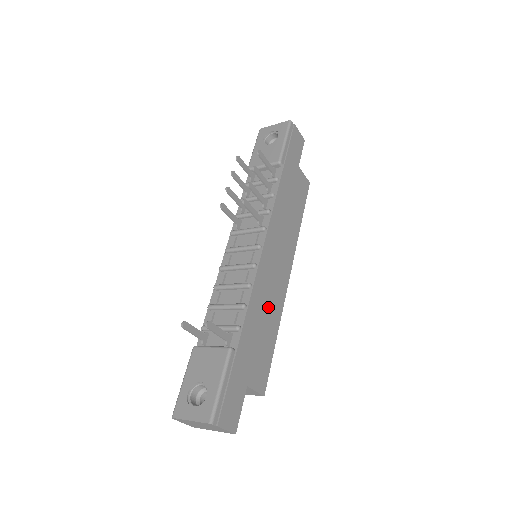
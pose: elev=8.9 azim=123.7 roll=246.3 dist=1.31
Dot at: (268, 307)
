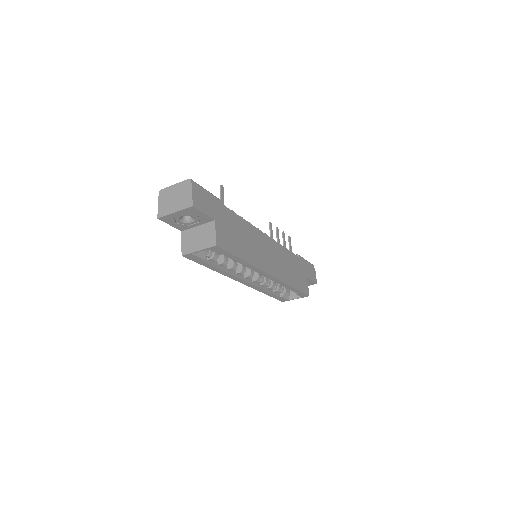
Dot at: (251, 246)
